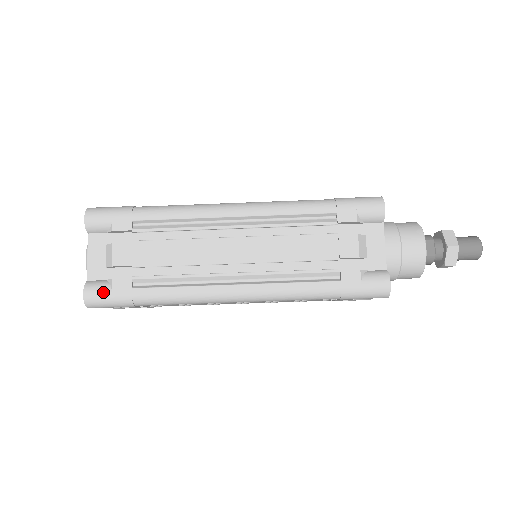
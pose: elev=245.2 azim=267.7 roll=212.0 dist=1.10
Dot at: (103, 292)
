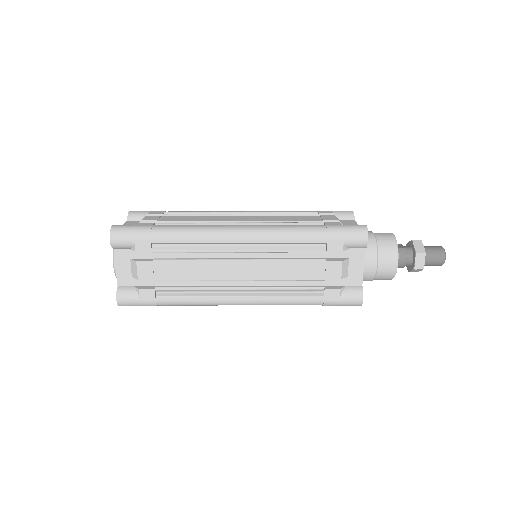
Dot at: (129, 225)
